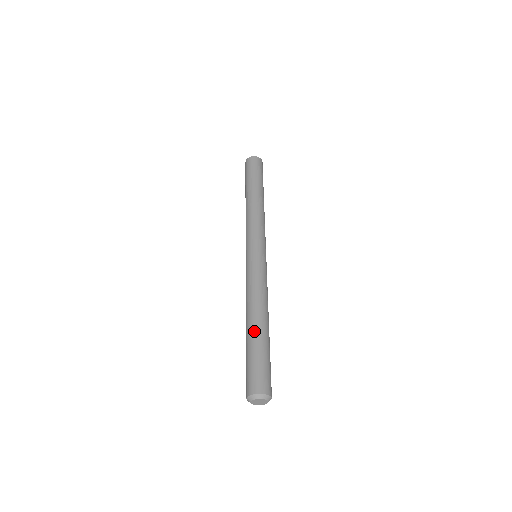
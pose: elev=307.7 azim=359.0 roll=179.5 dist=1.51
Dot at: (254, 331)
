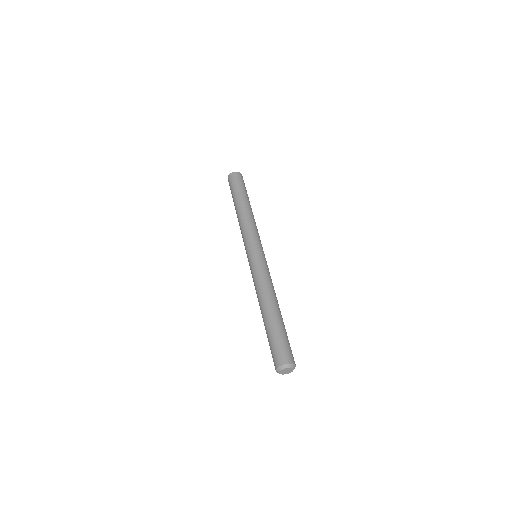
Dot at: (264, 321)
